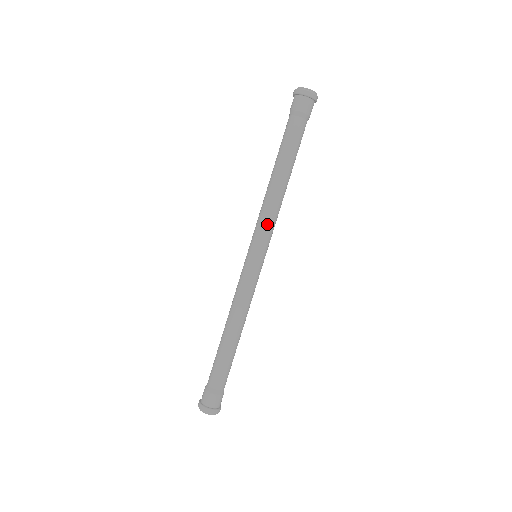
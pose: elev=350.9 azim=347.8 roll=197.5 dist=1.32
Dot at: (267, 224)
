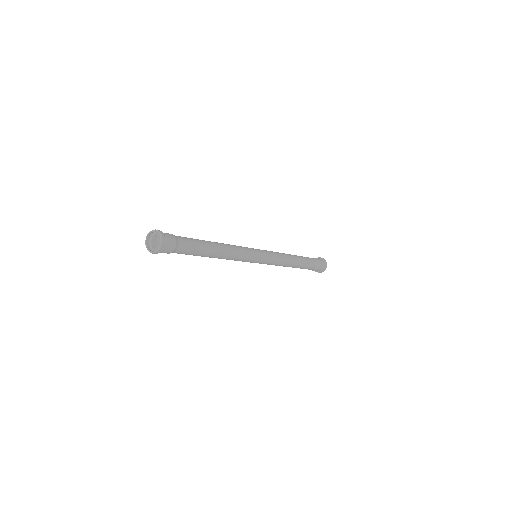
Dot at: (241, 260)
